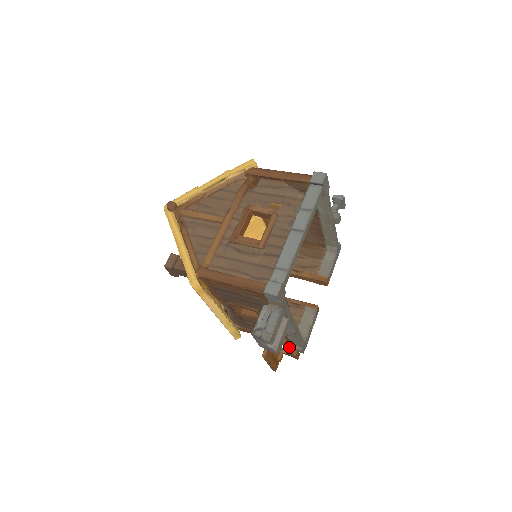
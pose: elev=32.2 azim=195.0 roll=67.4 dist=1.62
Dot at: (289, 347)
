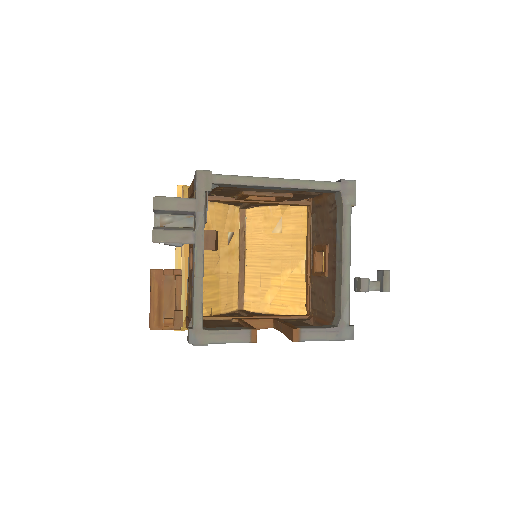
Dot at: (180, 300)
